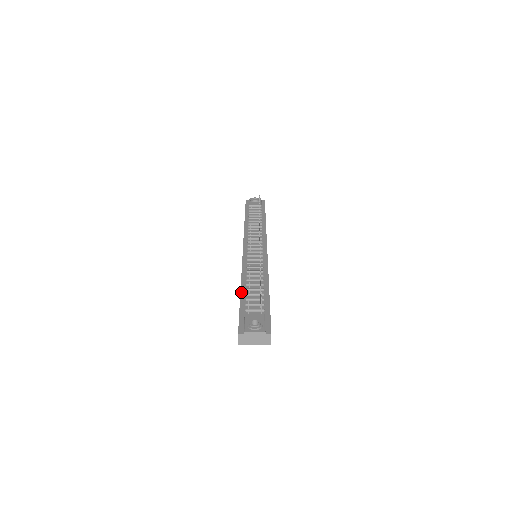
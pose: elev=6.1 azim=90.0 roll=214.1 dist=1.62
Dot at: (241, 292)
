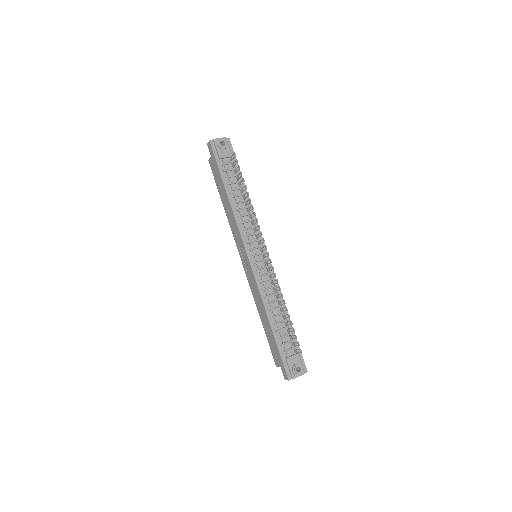
Dot at: (272, 329)
